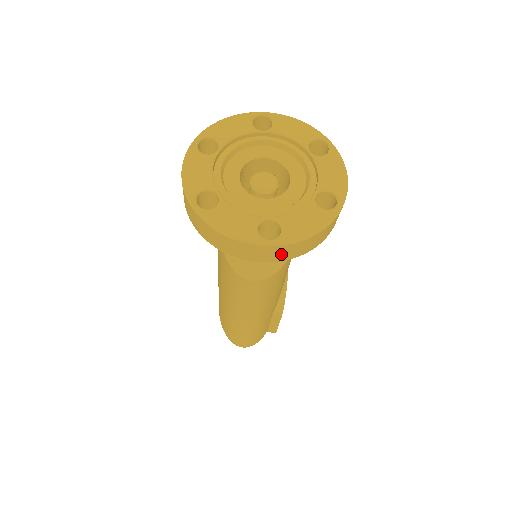
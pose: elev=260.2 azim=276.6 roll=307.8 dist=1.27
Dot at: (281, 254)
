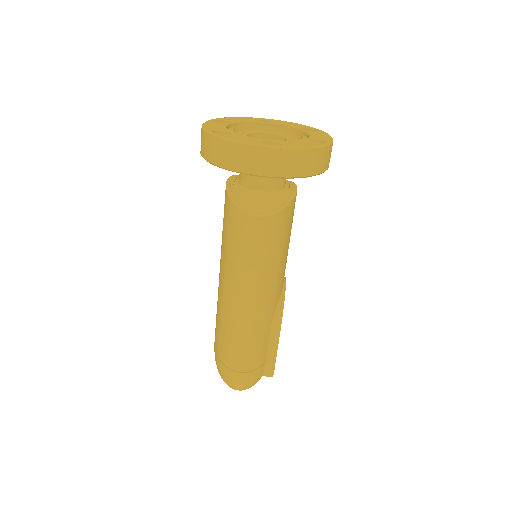
Dot at: (282, 164)
